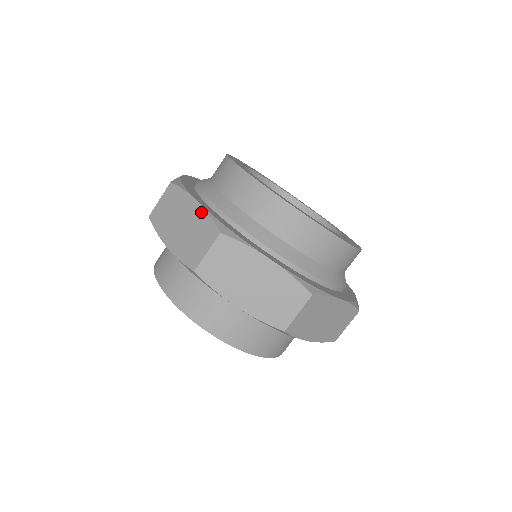
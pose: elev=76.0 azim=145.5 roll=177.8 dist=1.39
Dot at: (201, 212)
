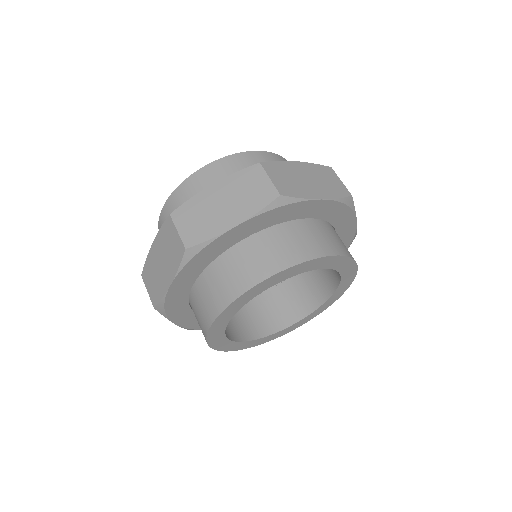
Dot at: (227, 180)
